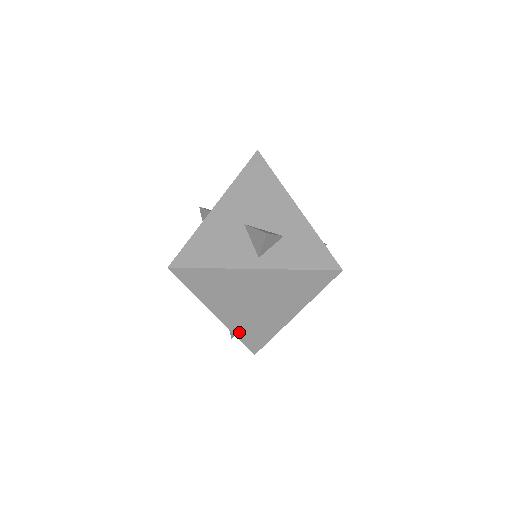
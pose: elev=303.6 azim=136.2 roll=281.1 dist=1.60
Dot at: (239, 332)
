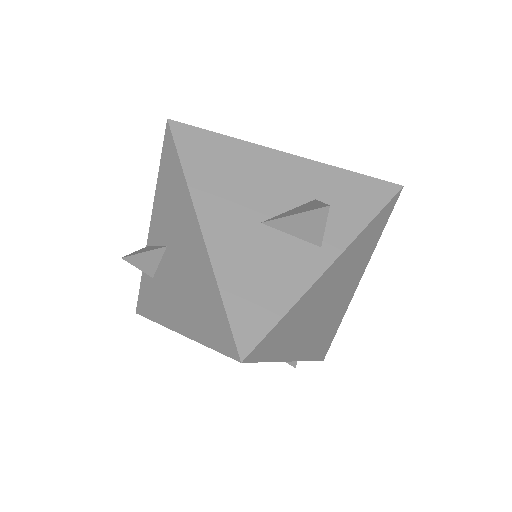
Dot at: (312, 353)
